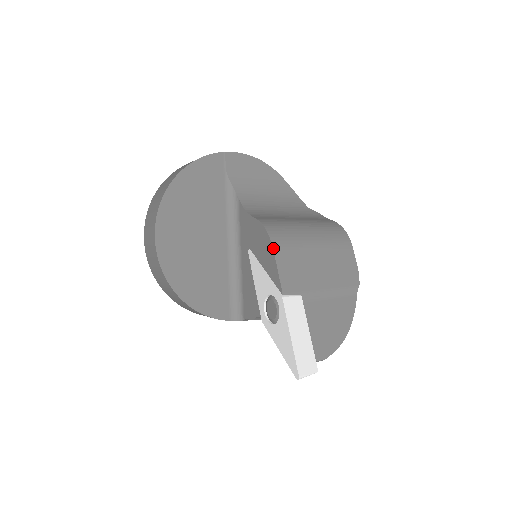
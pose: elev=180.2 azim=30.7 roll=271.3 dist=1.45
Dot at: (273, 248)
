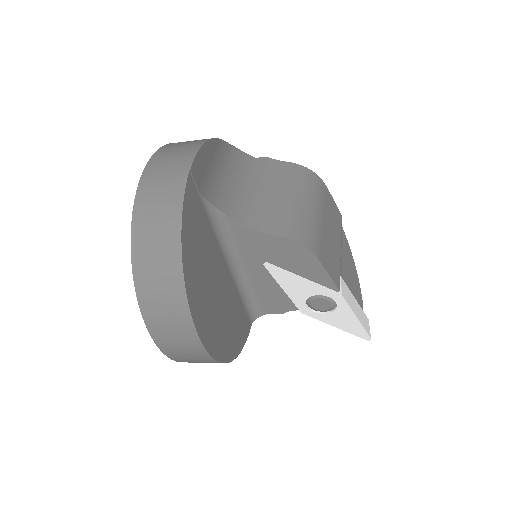
Dot at: (319, 260)
